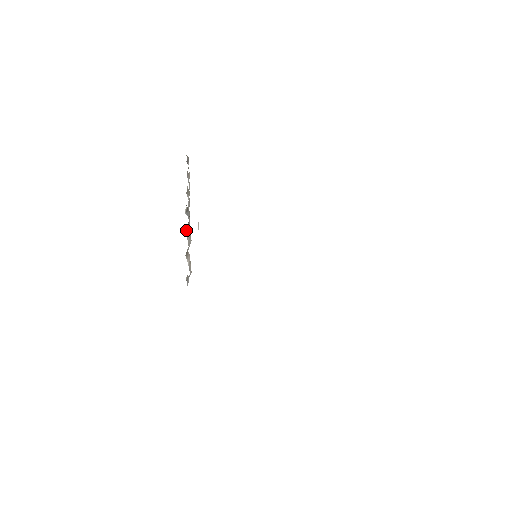
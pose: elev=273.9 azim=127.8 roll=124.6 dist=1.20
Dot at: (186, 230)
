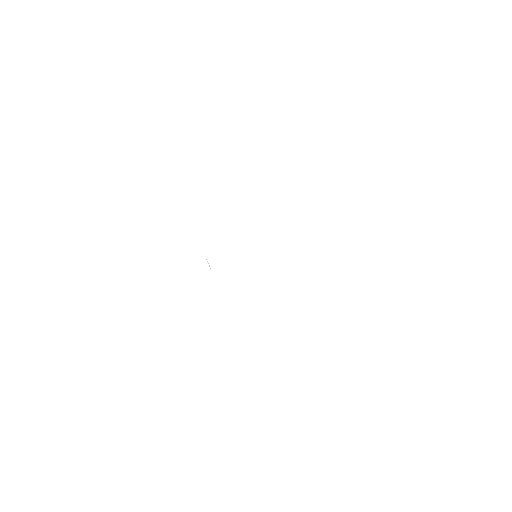
Dot at: occluded
